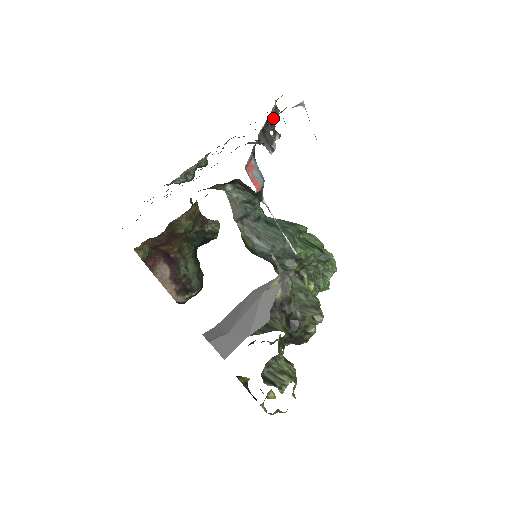
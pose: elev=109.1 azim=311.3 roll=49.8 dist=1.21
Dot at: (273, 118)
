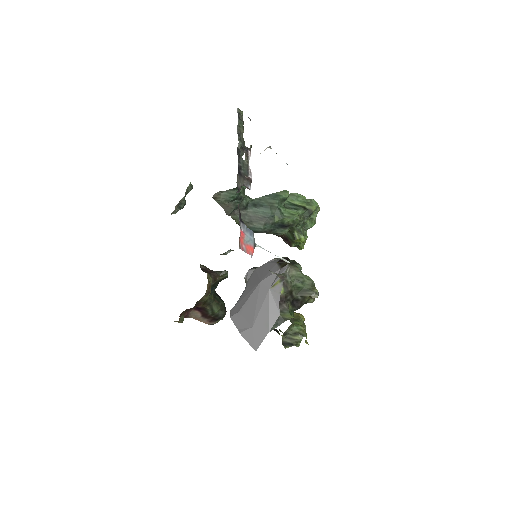
Dot at: (241, 135)
